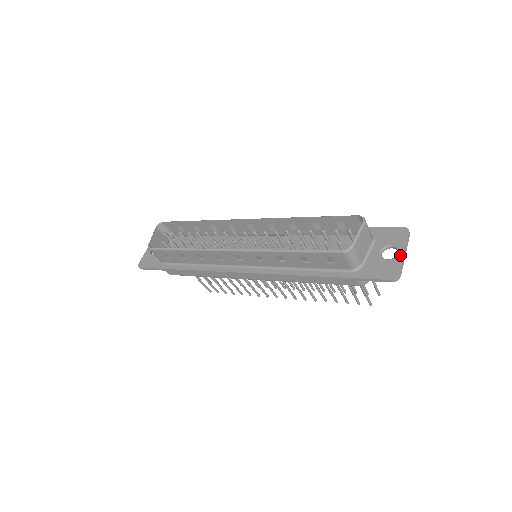
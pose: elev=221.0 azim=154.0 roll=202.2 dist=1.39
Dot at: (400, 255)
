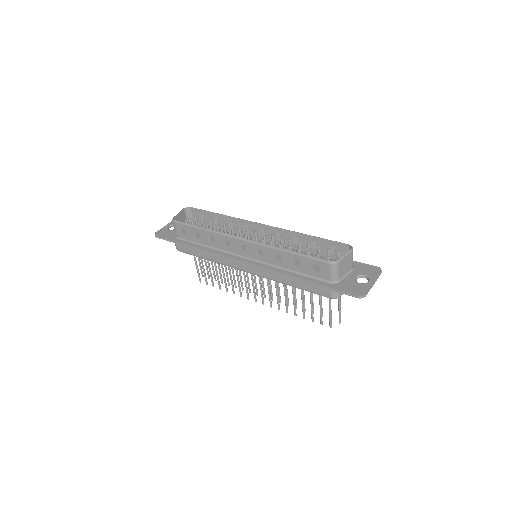
Dot at: (370, 283)
